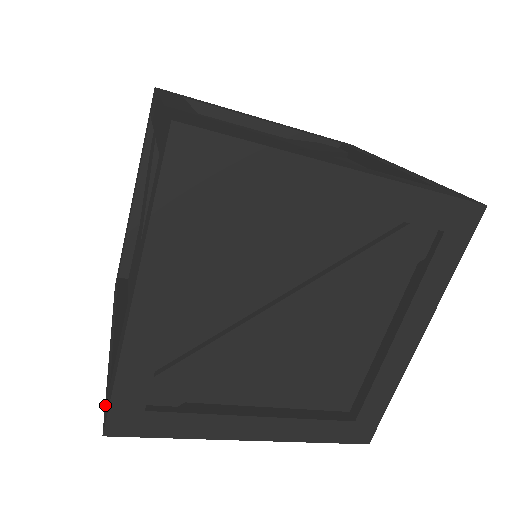
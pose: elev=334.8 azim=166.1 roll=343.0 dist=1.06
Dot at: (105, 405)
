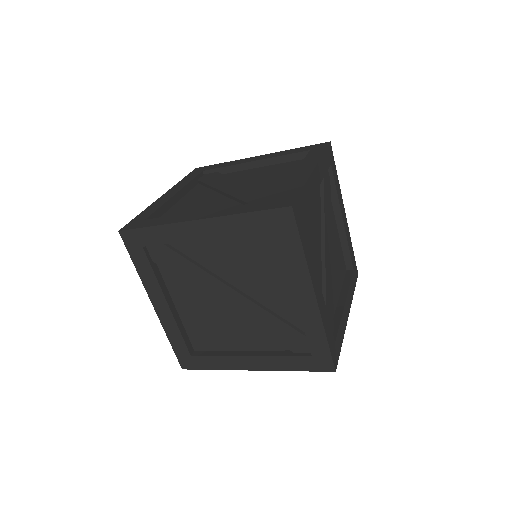
Dot at: (314, 369)
